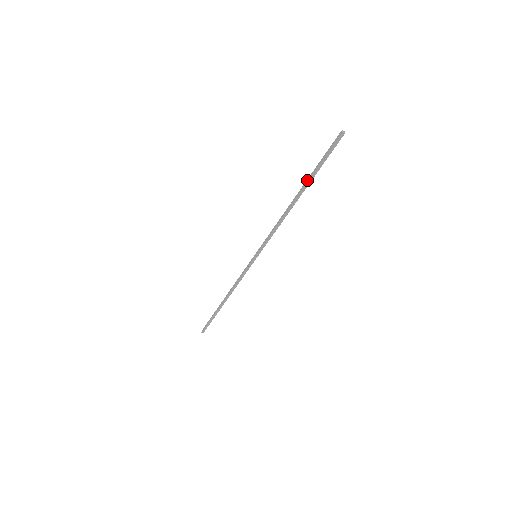
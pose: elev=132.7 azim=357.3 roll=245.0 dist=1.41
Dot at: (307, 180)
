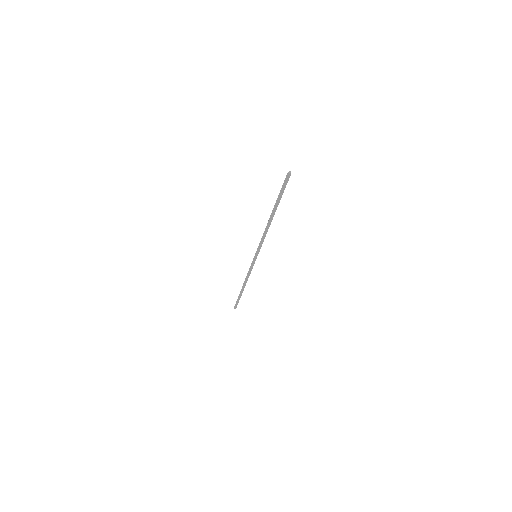
Dot at: (276, 204)
